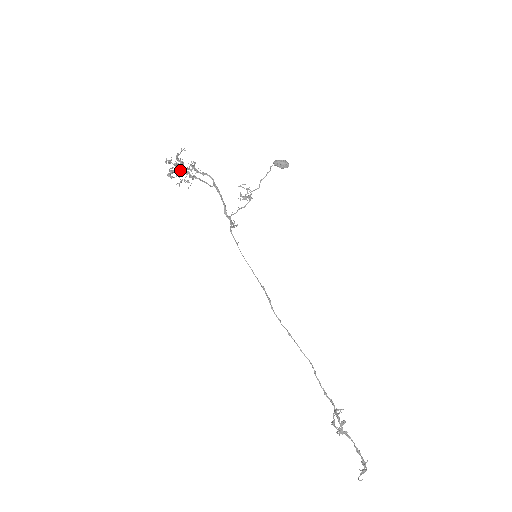
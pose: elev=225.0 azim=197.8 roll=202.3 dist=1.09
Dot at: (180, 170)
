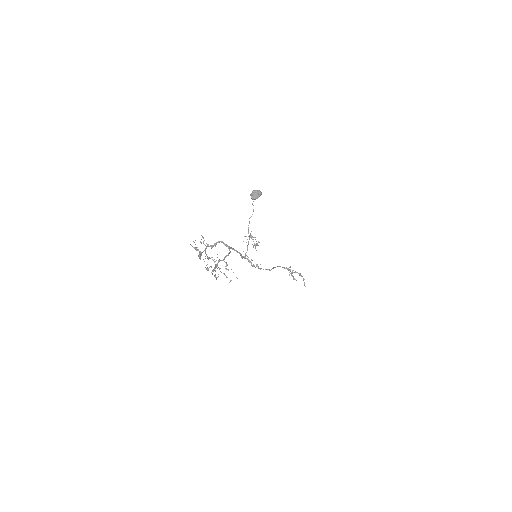
Dot at: (217, 266)
